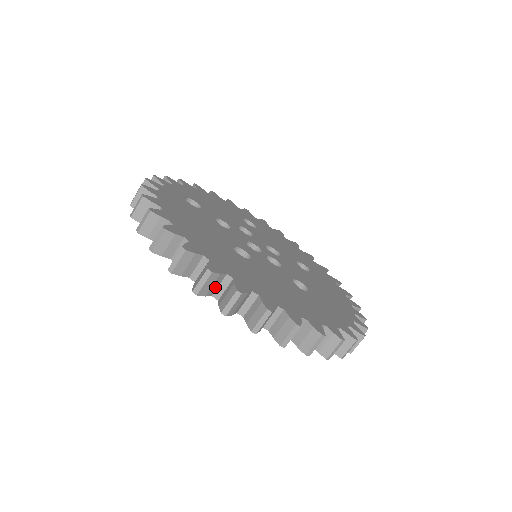
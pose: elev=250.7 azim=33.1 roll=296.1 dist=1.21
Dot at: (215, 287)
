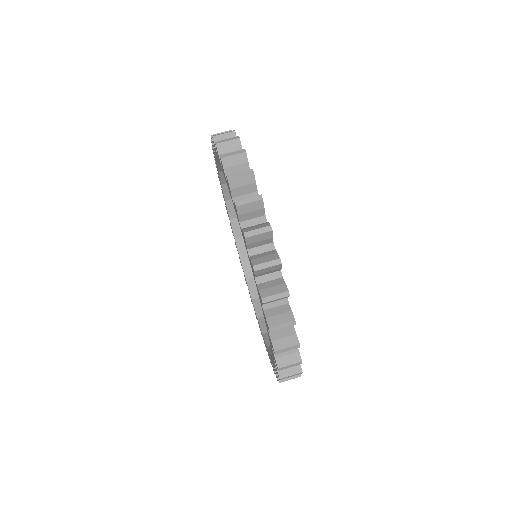
Dot at: occluded
